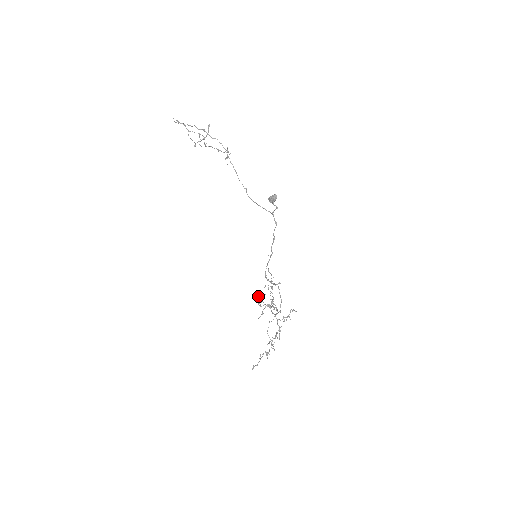
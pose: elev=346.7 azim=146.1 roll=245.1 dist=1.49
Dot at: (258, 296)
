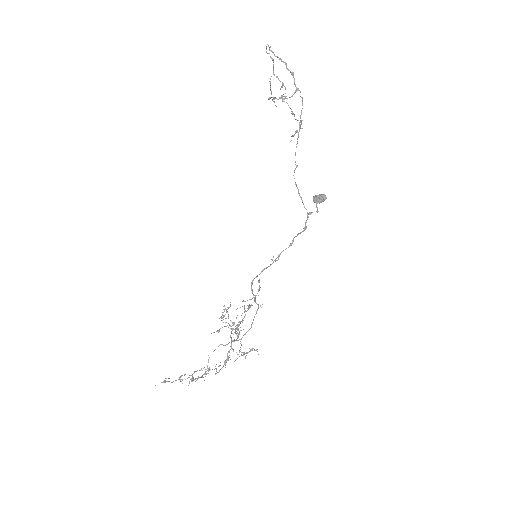
Dot at: (227, 307)
